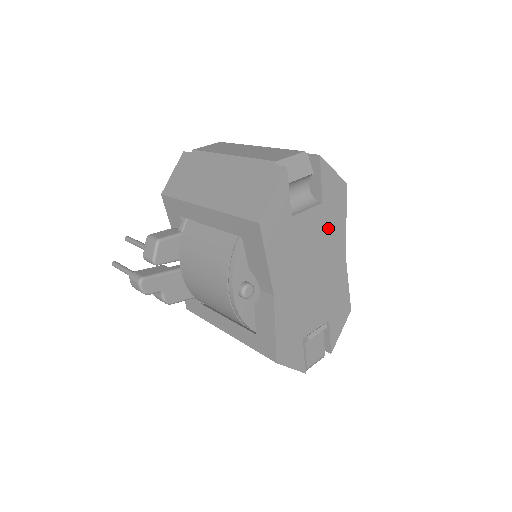
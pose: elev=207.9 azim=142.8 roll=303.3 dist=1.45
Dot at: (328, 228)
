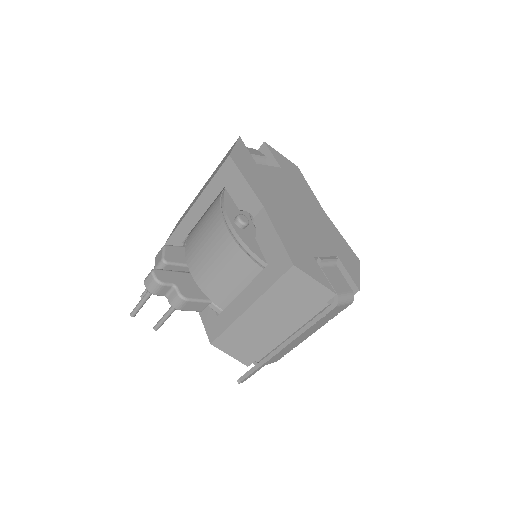
Dot at: (295, 186)
